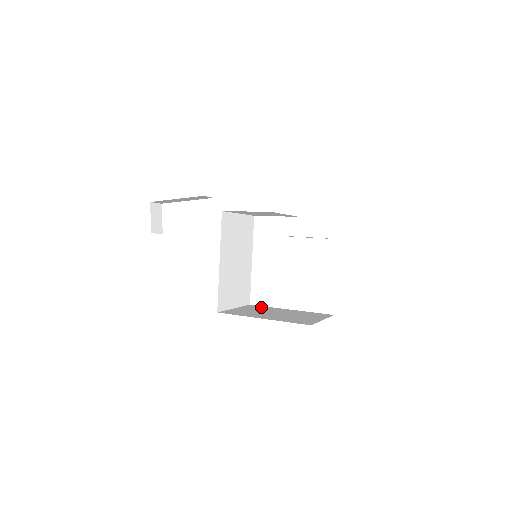
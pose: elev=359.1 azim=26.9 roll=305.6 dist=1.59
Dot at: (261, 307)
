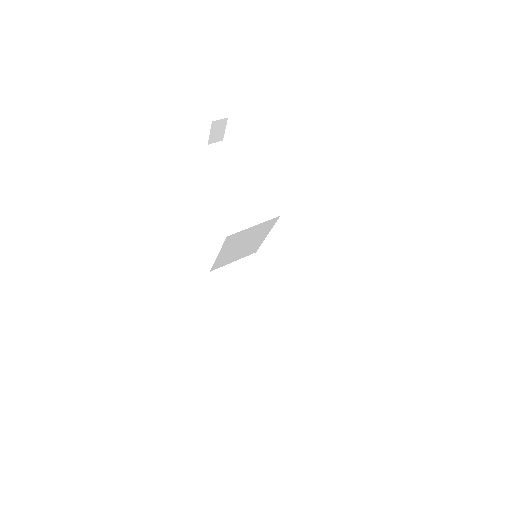
Dot at: (257, 267)
